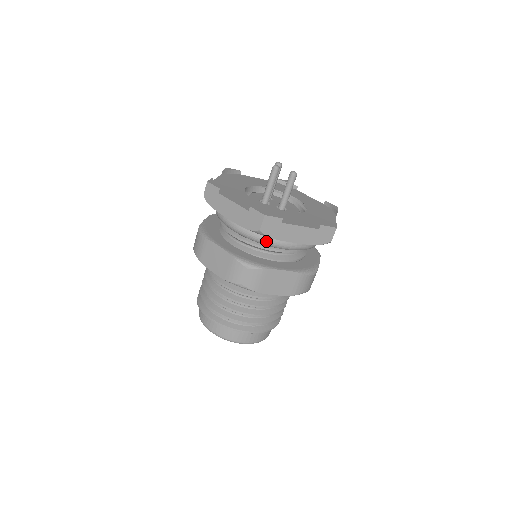
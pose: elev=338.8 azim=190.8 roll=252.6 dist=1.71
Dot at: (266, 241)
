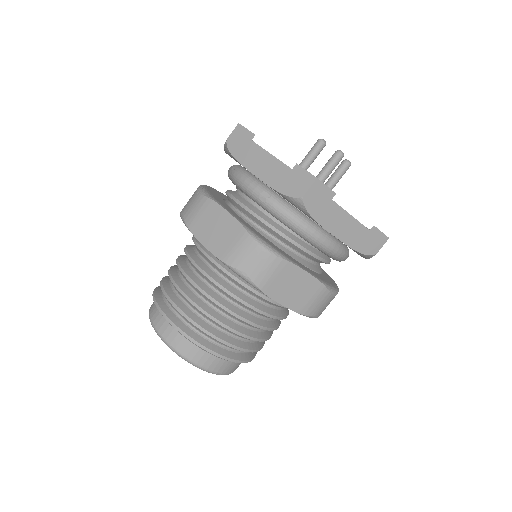
Dot at: (345, 258)
